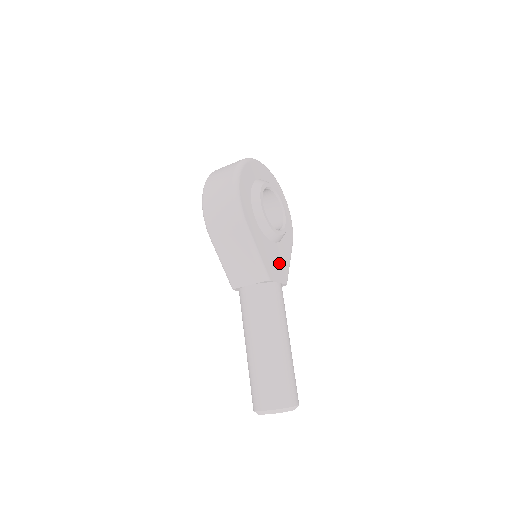
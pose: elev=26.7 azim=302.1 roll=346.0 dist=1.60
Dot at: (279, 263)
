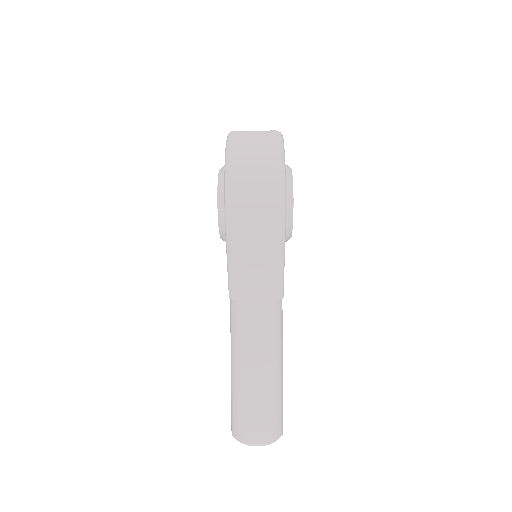
Dot at: occluded
